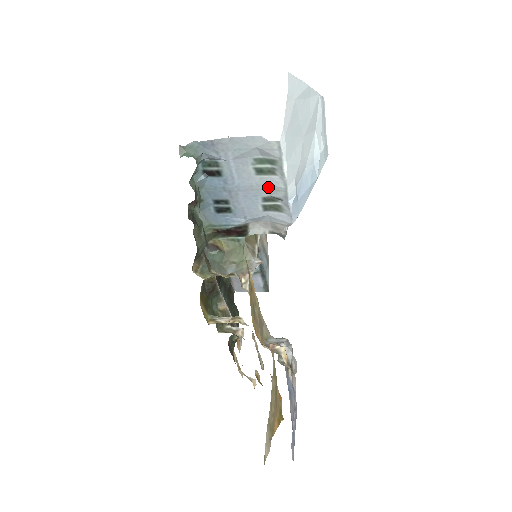
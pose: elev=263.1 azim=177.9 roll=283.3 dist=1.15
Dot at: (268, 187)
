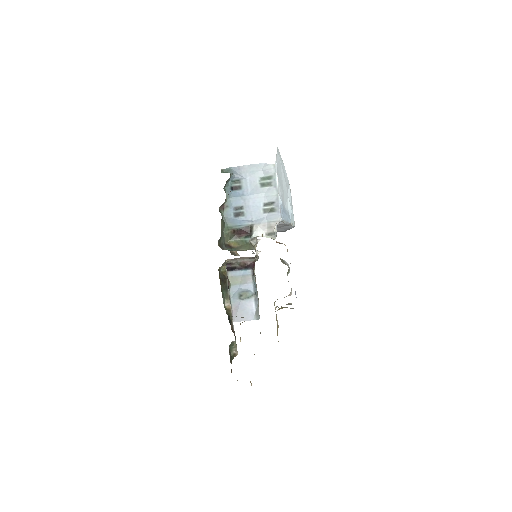
Dot at: (267, 195)
